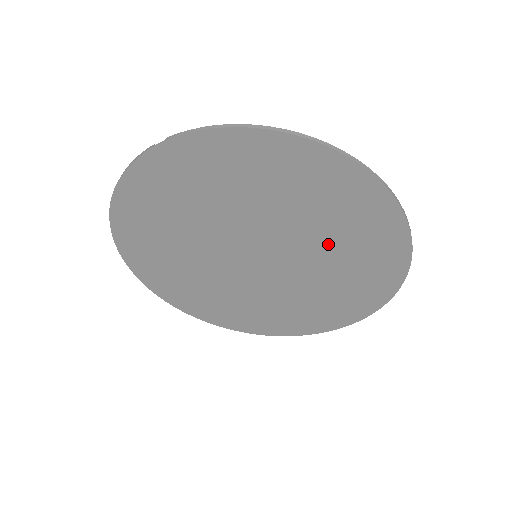
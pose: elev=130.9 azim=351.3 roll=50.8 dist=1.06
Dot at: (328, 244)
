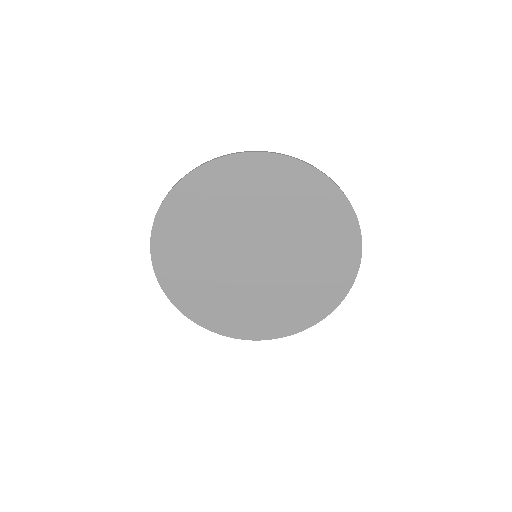
Dot at: (282, 213)
